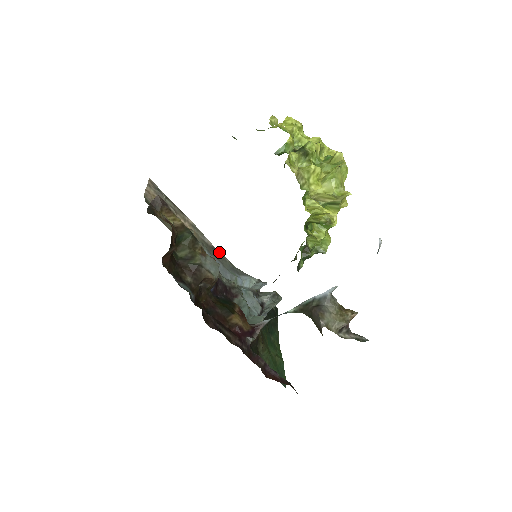
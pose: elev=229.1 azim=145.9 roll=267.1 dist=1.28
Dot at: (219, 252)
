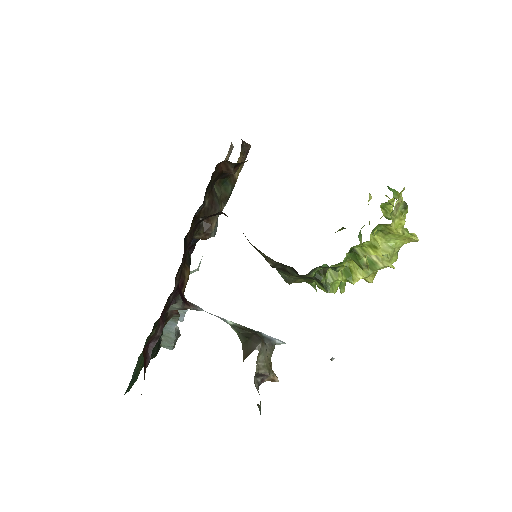
Dot at: occluded
